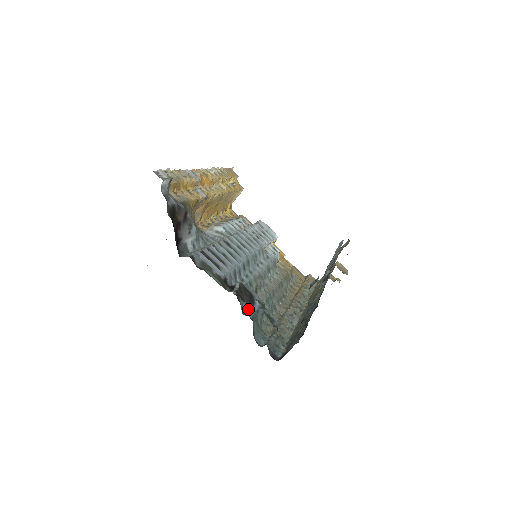
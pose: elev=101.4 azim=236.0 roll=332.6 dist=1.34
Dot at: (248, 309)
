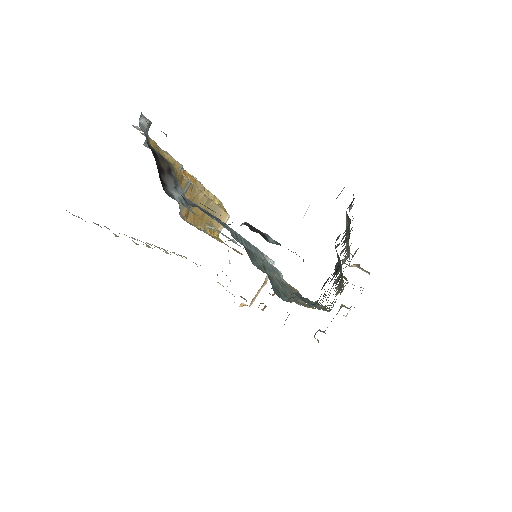
Dot at: (259, 268)
